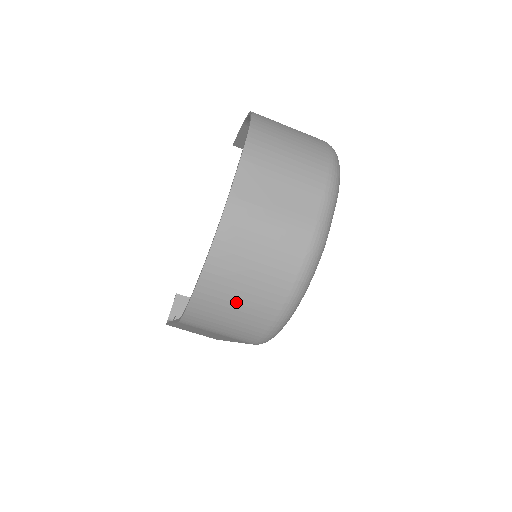
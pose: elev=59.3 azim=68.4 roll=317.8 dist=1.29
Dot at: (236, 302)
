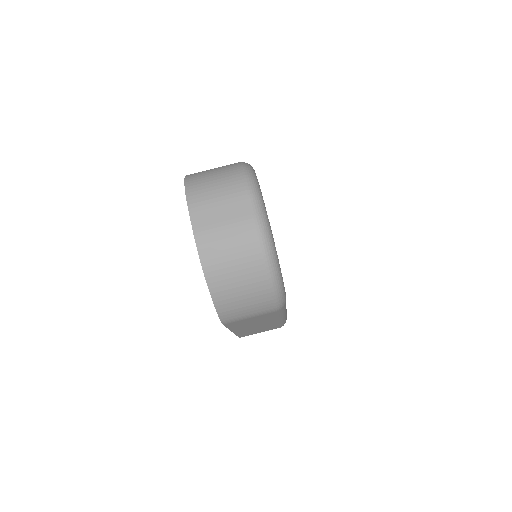
Dot at: (240, 290)
